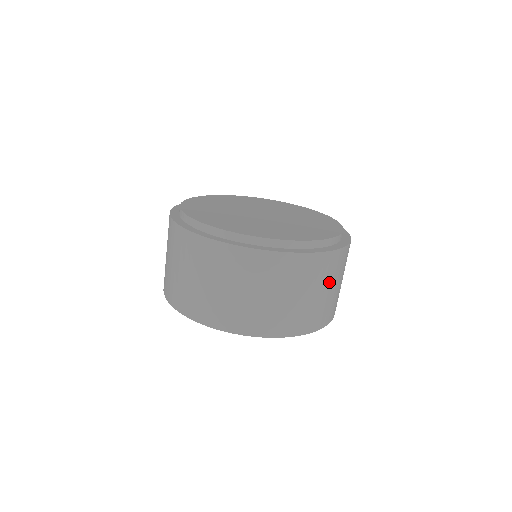
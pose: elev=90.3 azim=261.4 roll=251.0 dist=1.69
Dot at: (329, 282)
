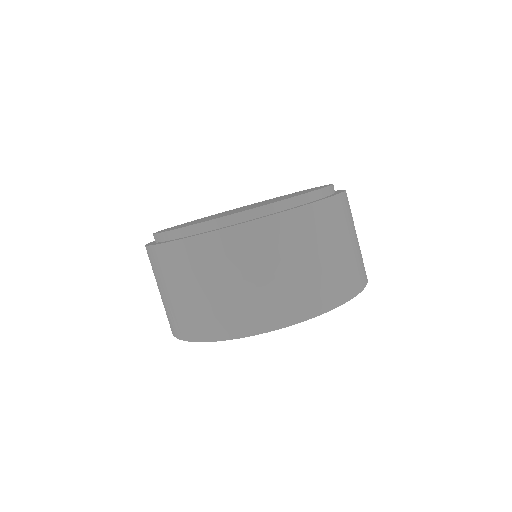
Dot at: (351, 230)
